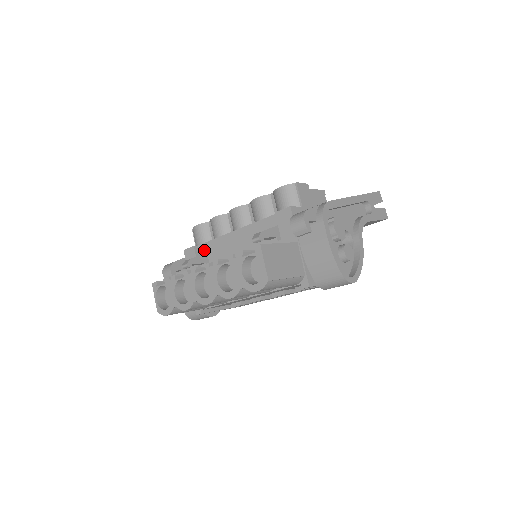
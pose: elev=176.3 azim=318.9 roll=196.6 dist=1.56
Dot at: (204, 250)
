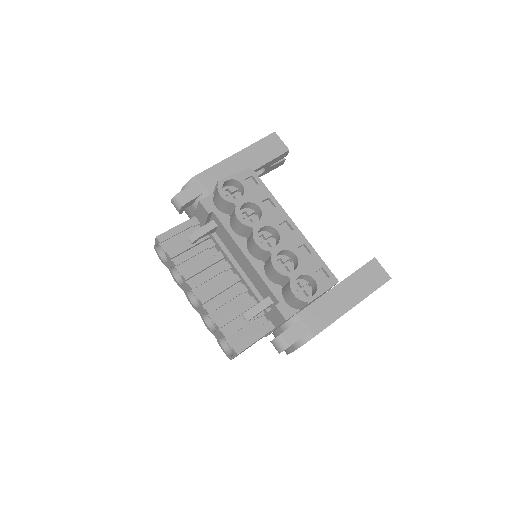
Dot at: (216, 222)
